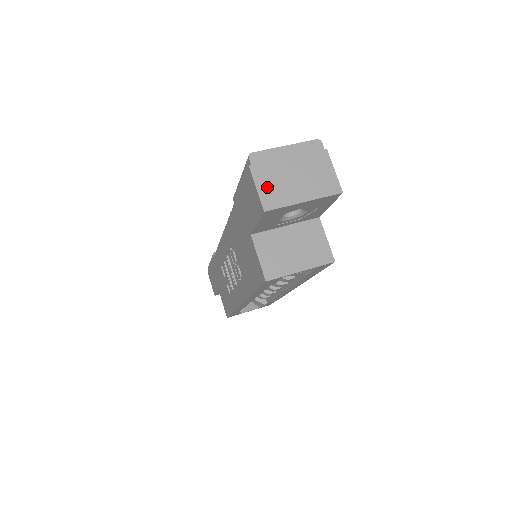
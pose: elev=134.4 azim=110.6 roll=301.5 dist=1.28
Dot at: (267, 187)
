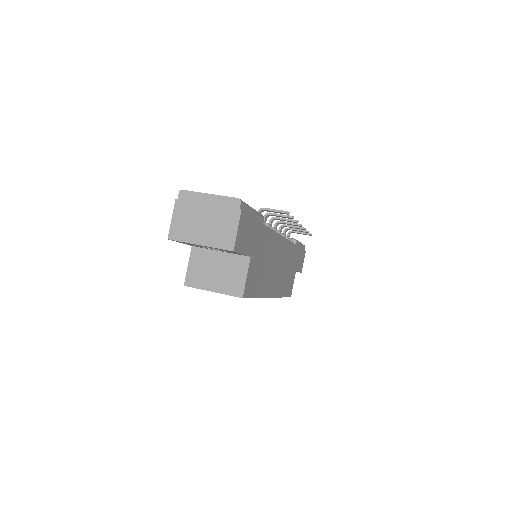
Dot at: (179, 221)
